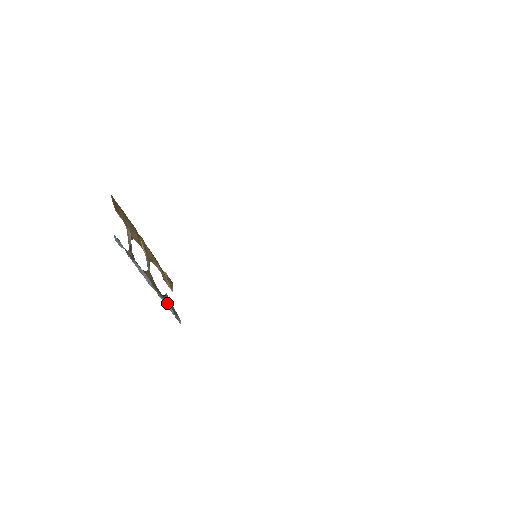
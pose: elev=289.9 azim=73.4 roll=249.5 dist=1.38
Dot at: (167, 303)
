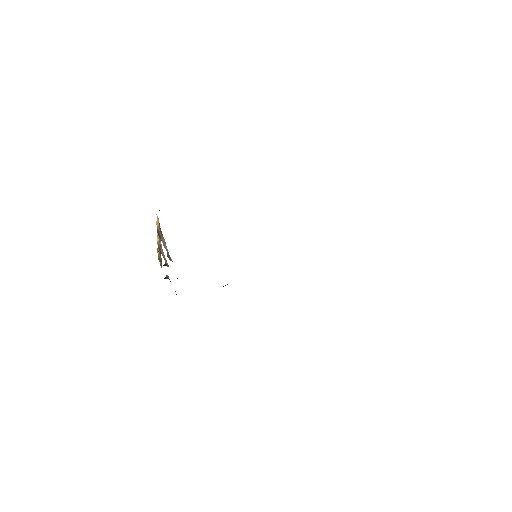
Dot at: occluded
